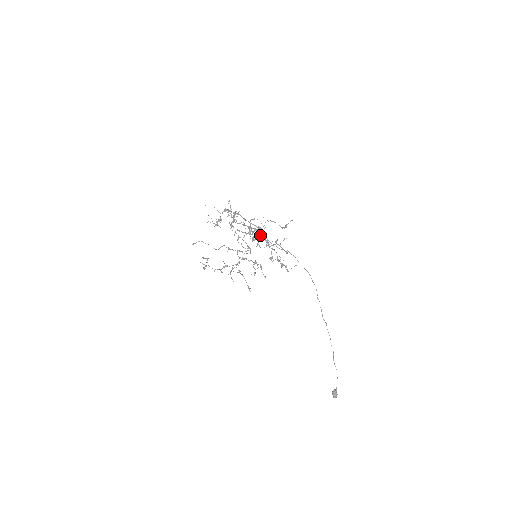
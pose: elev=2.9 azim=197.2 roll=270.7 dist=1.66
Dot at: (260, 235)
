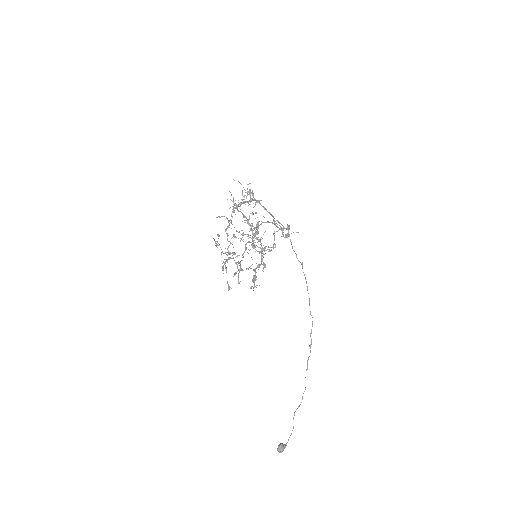
Dot at: (248, 234)
